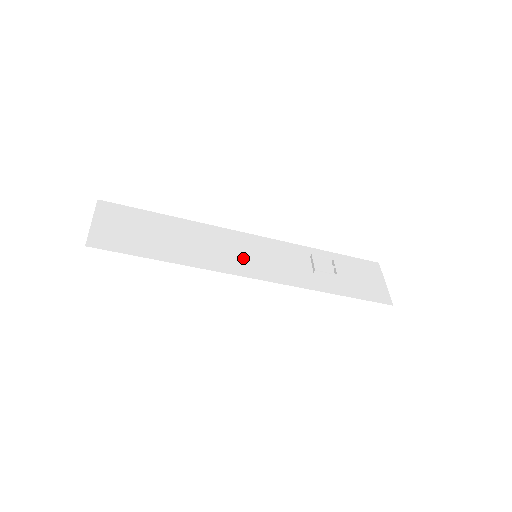
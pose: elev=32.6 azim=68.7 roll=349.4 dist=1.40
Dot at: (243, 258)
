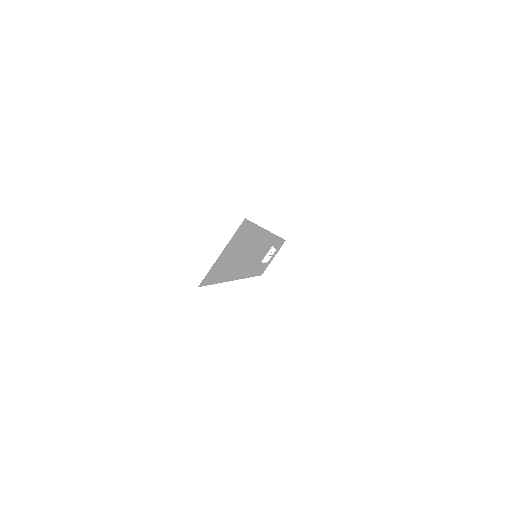
Dot at: (250, 262)
